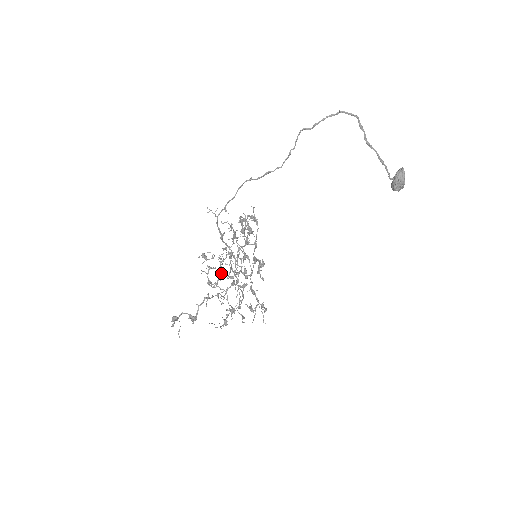
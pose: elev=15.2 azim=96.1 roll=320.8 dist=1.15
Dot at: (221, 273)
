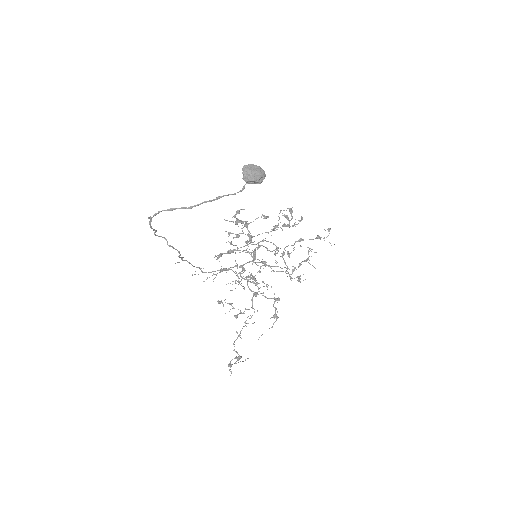
Dot at: occluded
